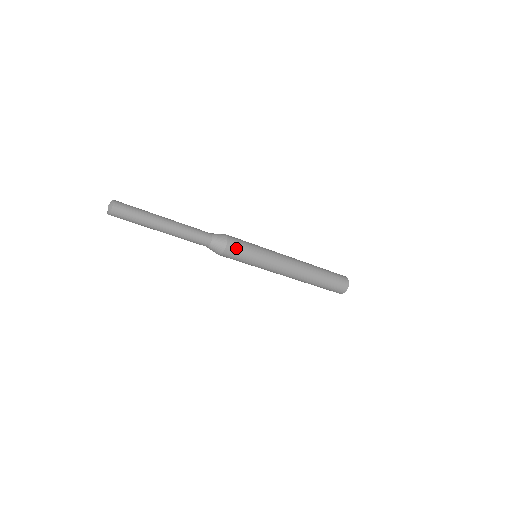
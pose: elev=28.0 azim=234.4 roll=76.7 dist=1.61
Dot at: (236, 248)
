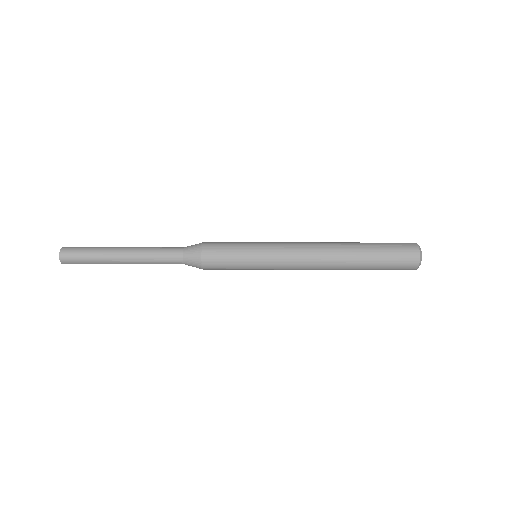
Dot at: (216, 266)
